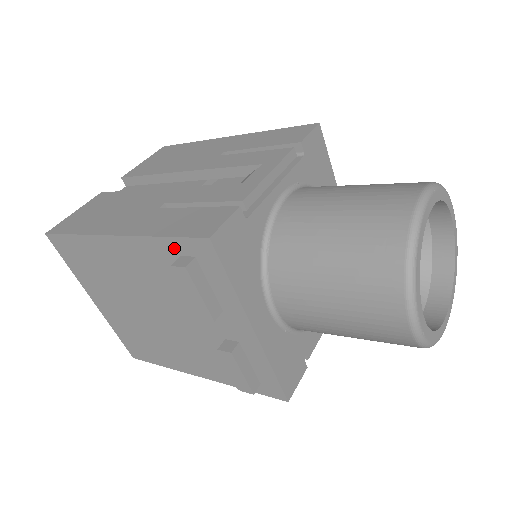
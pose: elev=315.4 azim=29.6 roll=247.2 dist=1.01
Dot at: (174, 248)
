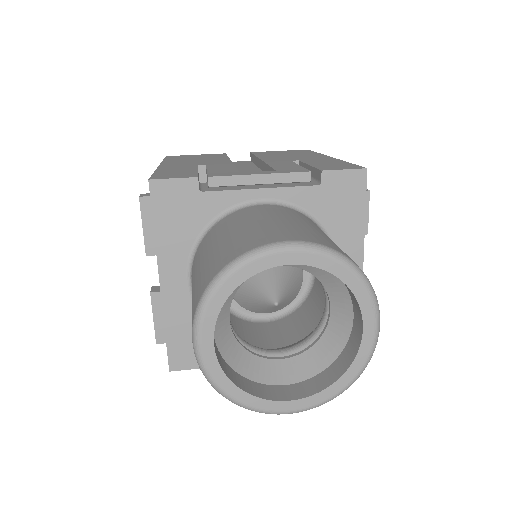
Dot at: occluded
